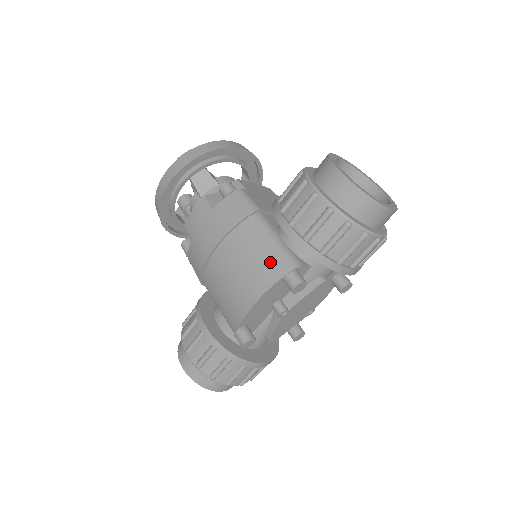
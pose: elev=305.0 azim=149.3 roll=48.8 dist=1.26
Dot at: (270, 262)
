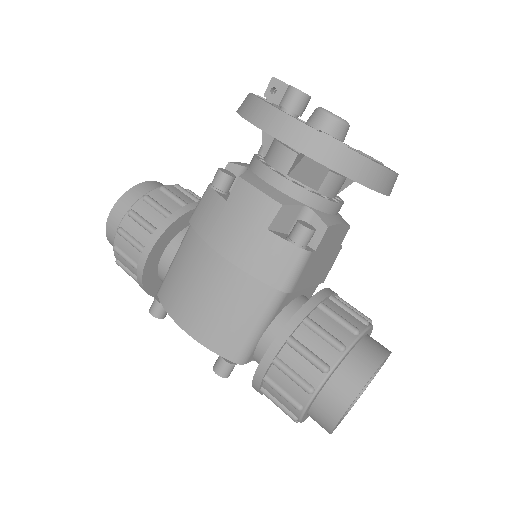
Dot at: (231, 337)
